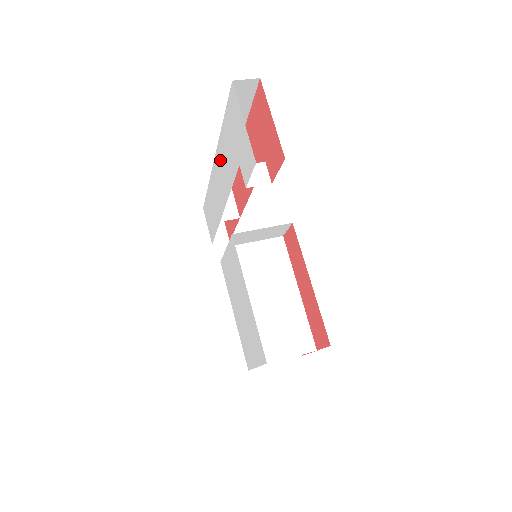
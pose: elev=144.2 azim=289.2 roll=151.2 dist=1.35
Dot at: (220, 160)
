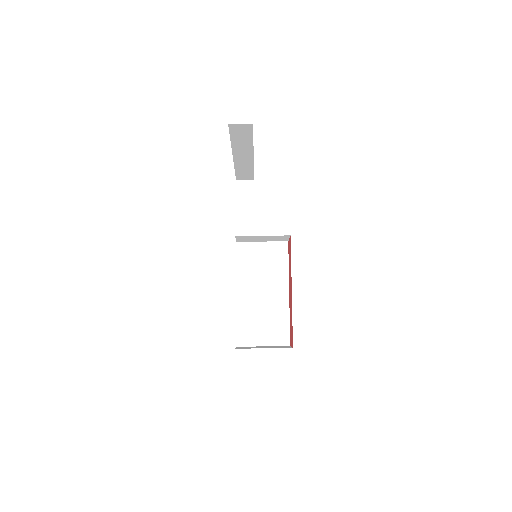
Dot at: occluded
